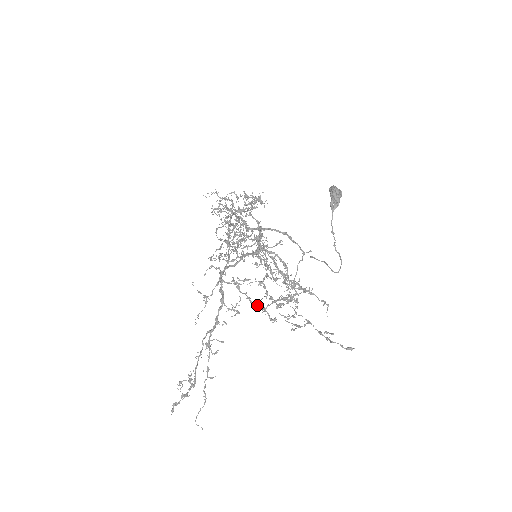
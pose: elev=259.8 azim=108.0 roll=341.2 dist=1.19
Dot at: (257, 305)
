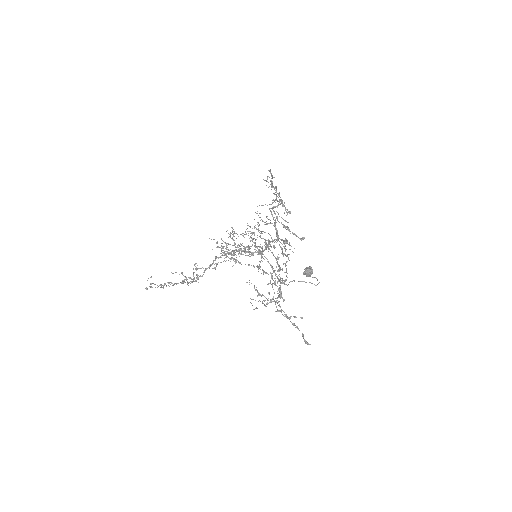
Dot at: (290, 231)
